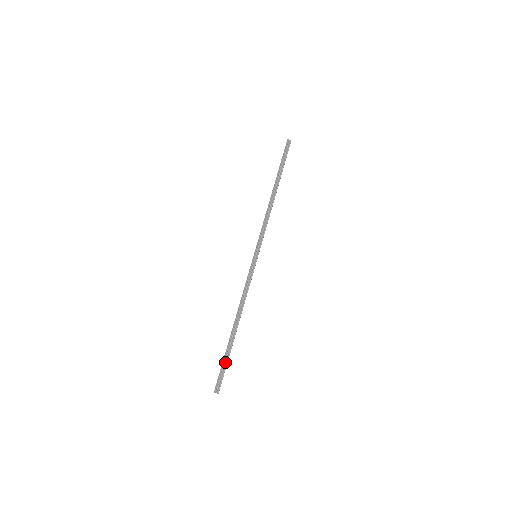
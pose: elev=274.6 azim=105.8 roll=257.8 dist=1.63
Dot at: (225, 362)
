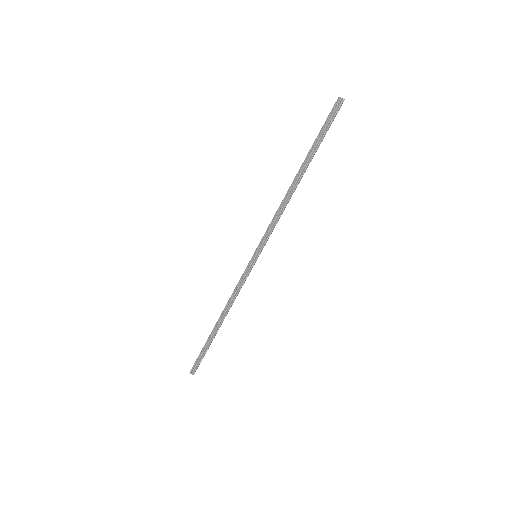
Dot at: (203, 352)
